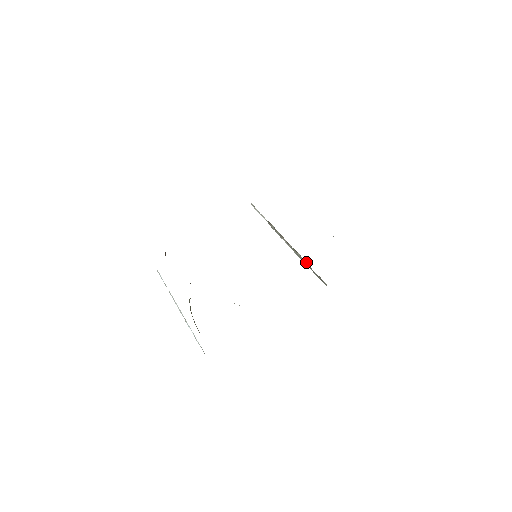
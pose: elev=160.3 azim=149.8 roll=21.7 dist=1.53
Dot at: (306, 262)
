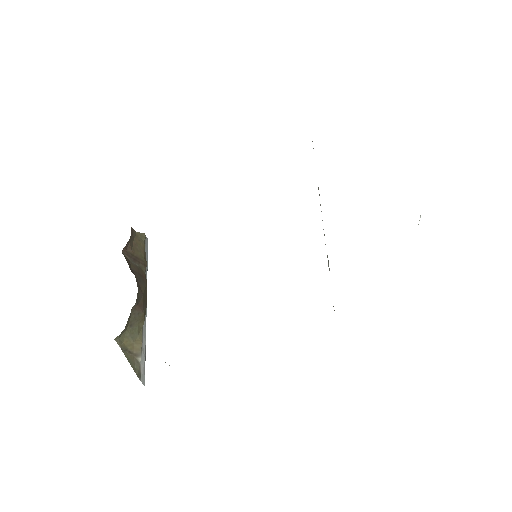
Dot at: occluded
